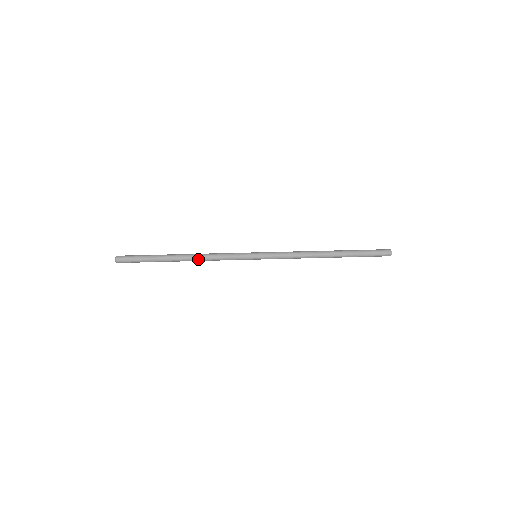
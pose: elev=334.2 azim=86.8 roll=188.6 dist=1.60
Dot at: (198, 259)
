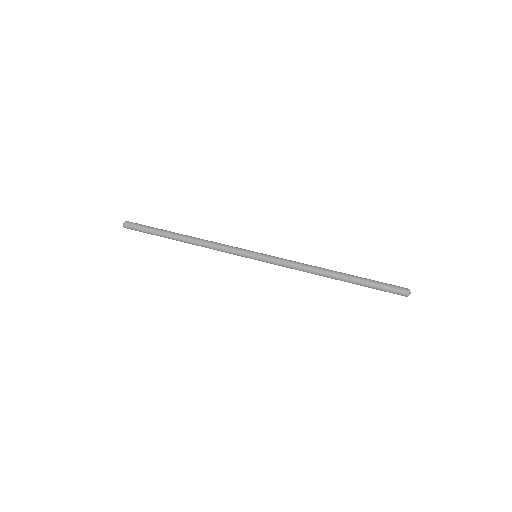
Dot at: (198, 245)
